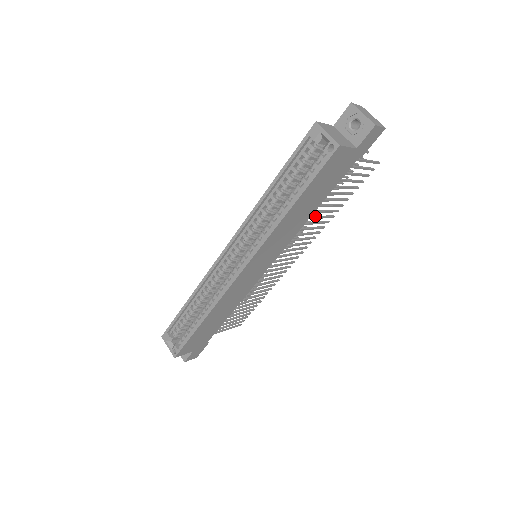
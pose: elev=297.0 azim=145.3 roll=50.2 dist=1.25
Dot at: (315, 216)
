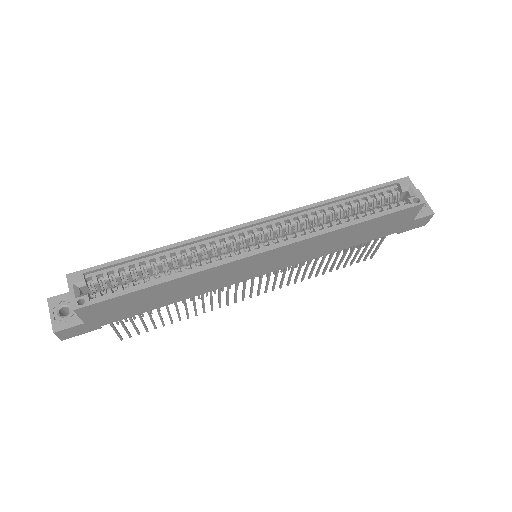
Dot at: (316, 261)
